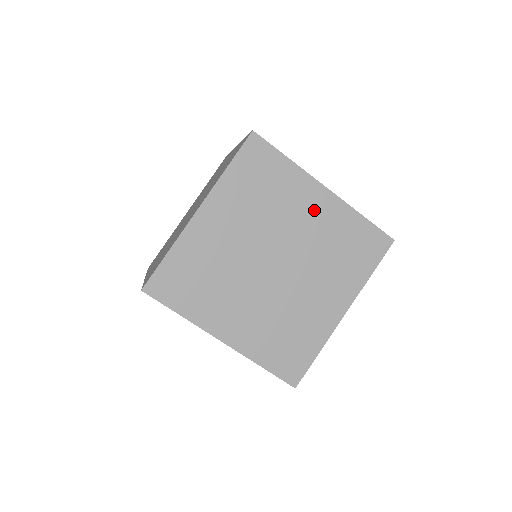
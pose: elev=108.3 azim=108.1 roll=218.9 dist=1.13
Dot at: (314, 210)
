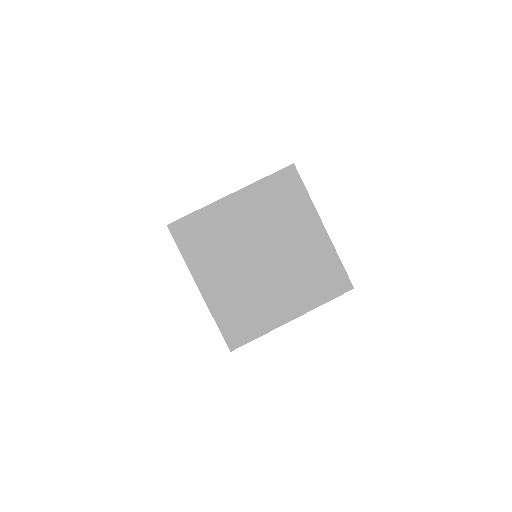
Dot at: (308, 236)
